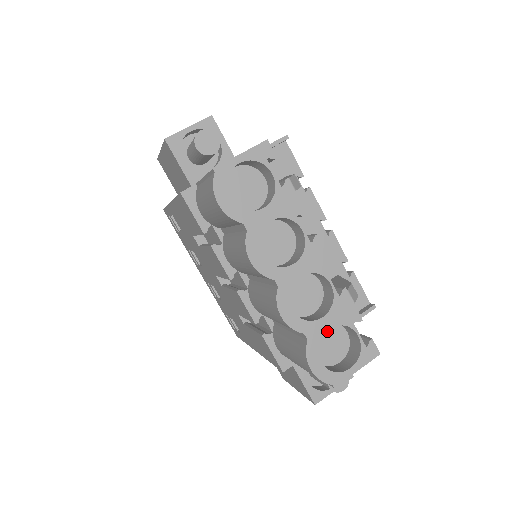
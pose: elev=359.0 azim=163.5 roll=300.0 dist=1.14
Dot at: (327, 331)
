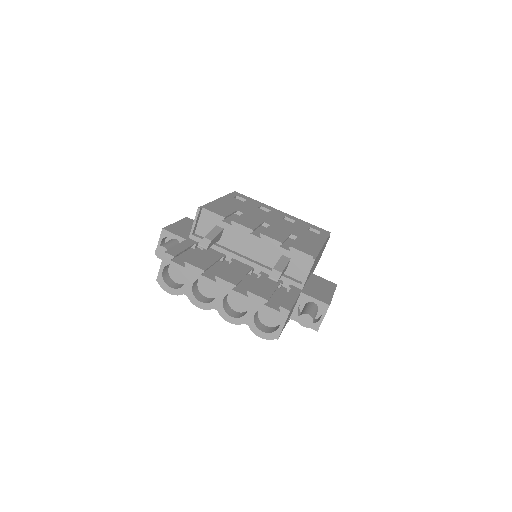
Dot at: (264, 310)
